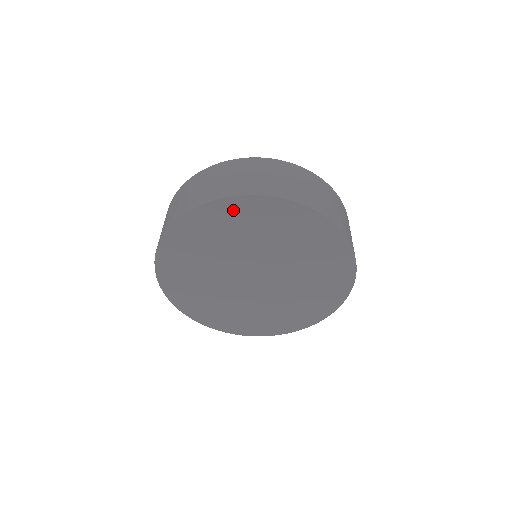
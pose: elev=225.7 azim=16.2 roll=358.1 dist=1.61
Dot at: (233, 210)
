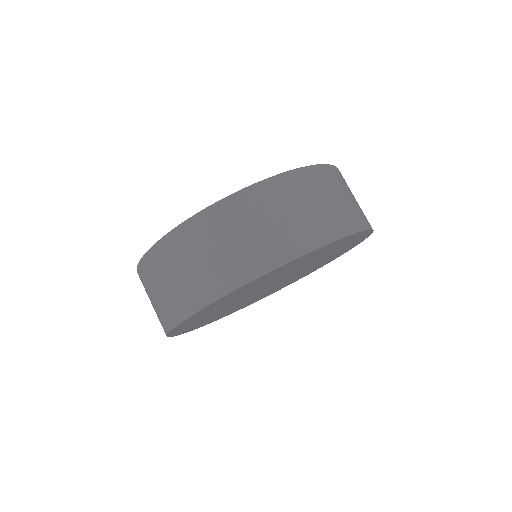
Dot at: (251, 284)
